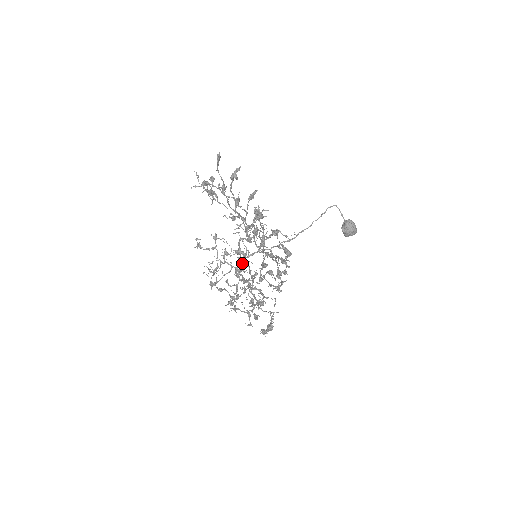
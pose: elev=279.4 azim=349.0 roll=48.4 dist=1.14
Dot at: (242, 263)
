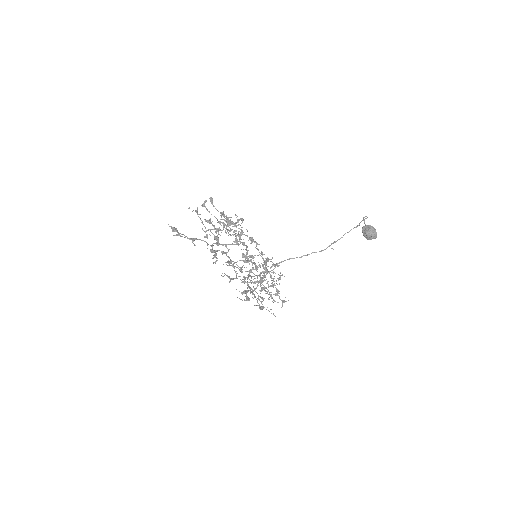
Dot at: (274, 268)
